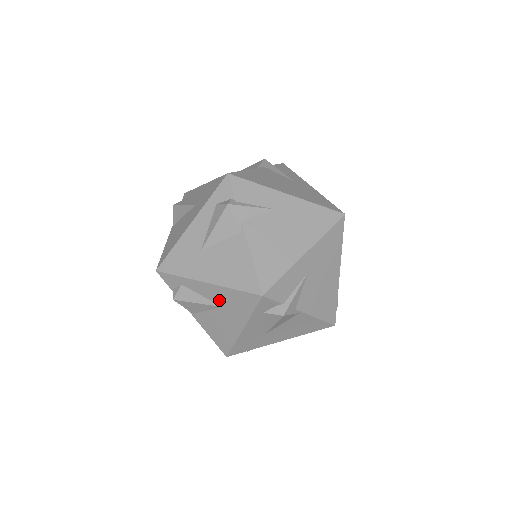
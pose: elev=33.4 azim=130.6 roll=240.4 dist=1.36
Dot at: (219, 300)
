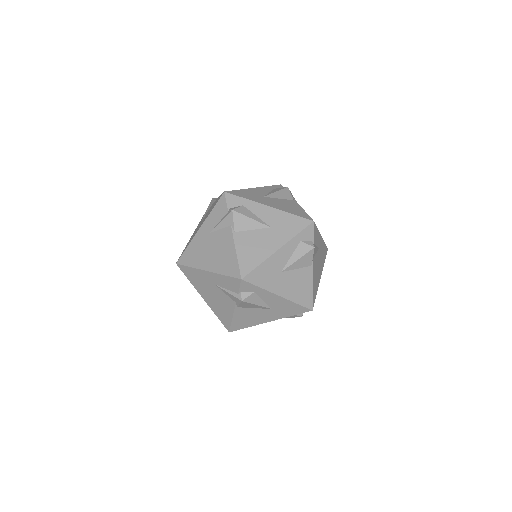
Dot at: (275, 306)
